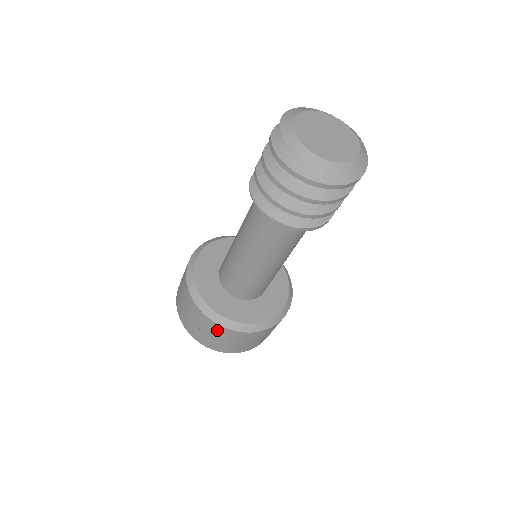
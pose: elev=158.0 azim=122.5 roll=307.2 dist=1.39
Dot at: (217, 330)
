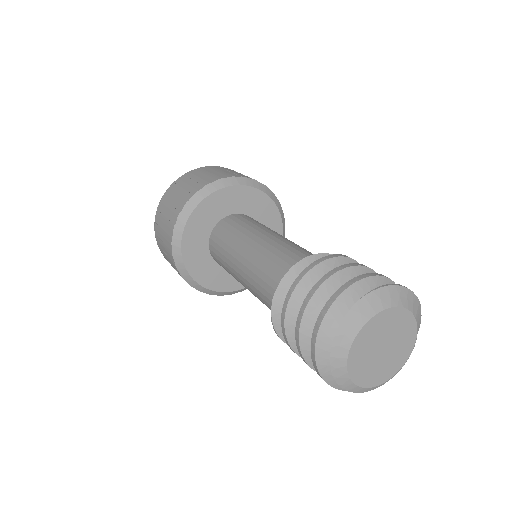
Dot at: occluded
